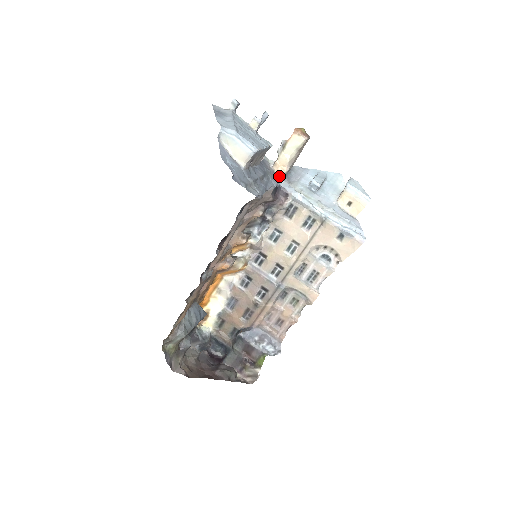
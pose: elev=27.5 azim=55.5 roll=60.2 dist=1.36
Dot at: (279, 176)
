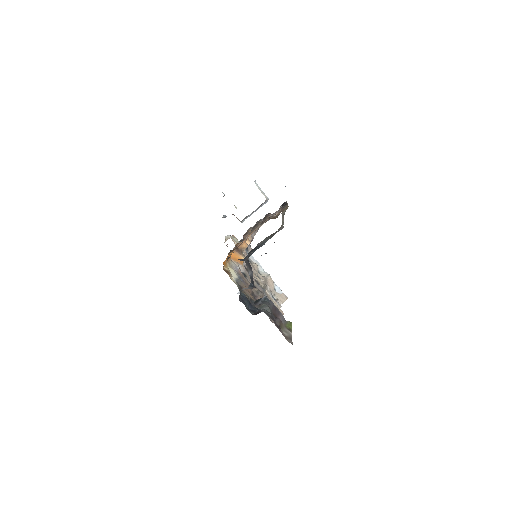
Dot at: (235, 244)
